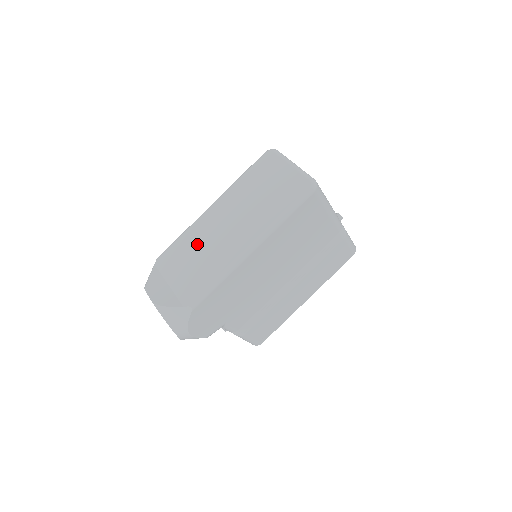
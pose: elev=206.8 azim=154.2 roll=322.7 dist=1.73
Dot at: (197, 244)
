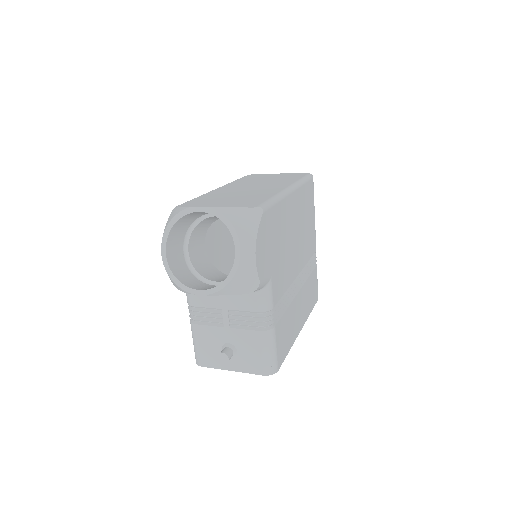
Dot at: (225, 195)
